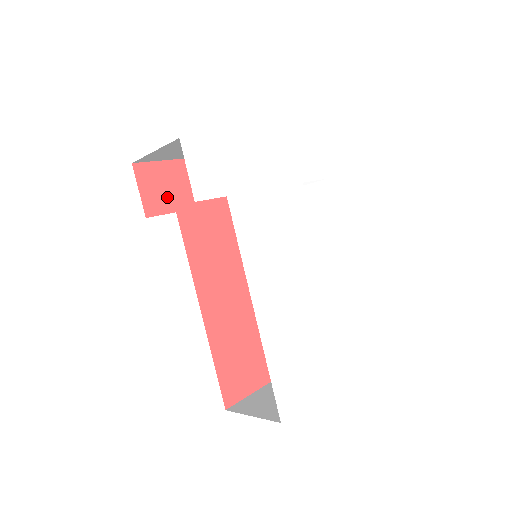
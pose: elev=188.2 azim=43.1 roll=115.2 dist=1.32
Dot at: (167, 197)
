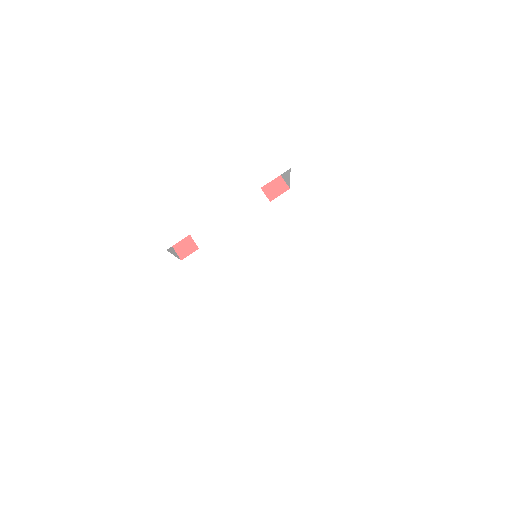
Dot at: (192, 240)
